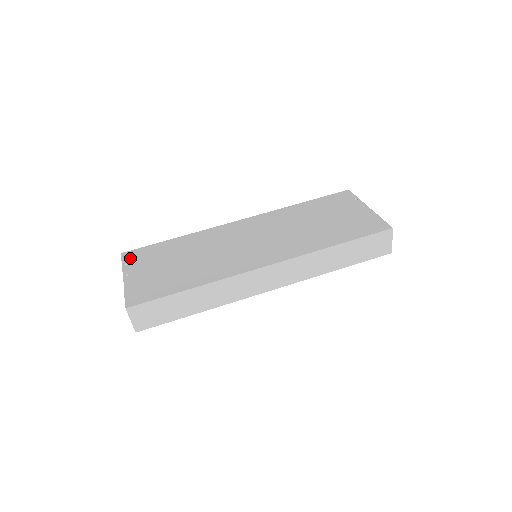
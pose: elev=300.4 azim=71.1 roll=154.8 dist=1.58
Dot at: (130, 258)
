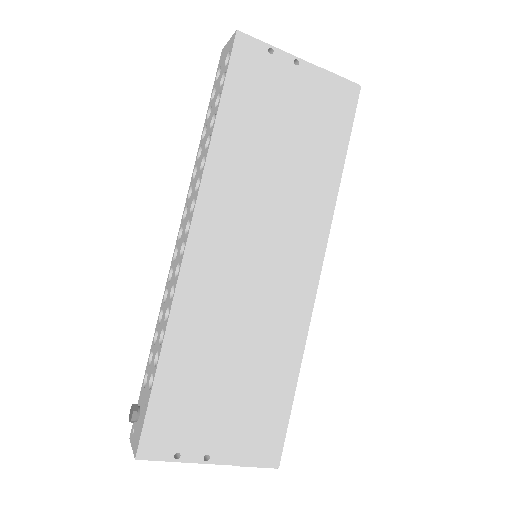
Dot at: (164, 446)
